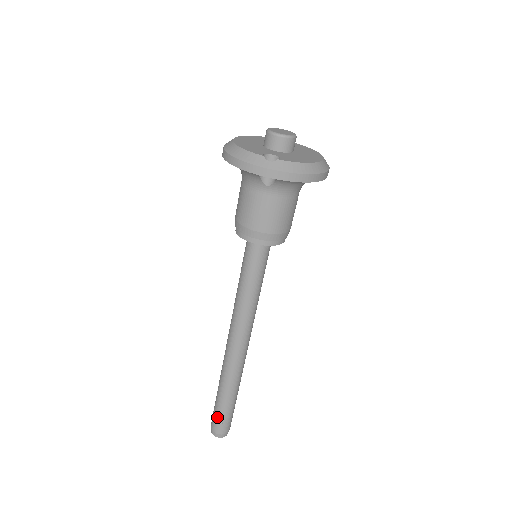
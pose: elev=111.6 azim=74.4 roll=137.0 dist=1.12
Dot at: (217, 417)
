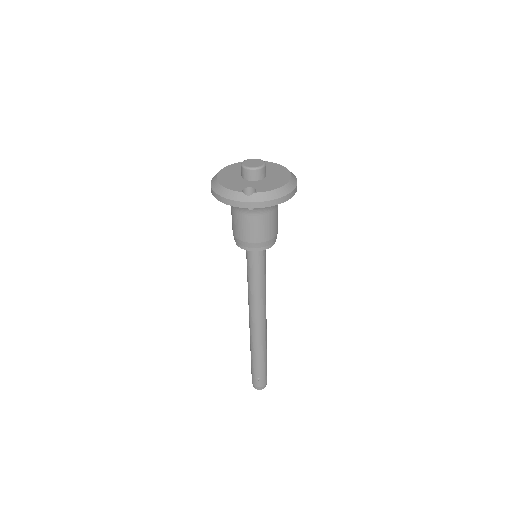
Dot at: (255, 376)
